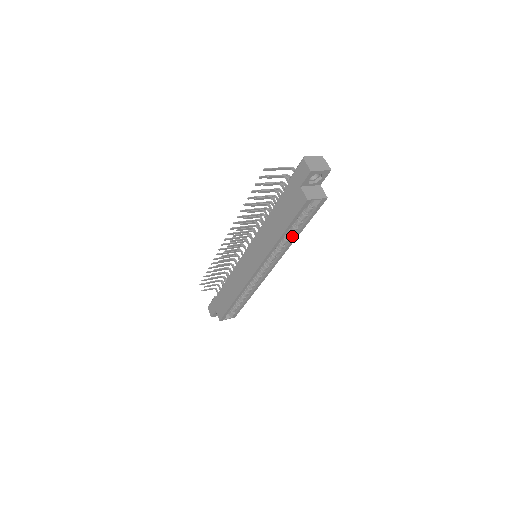
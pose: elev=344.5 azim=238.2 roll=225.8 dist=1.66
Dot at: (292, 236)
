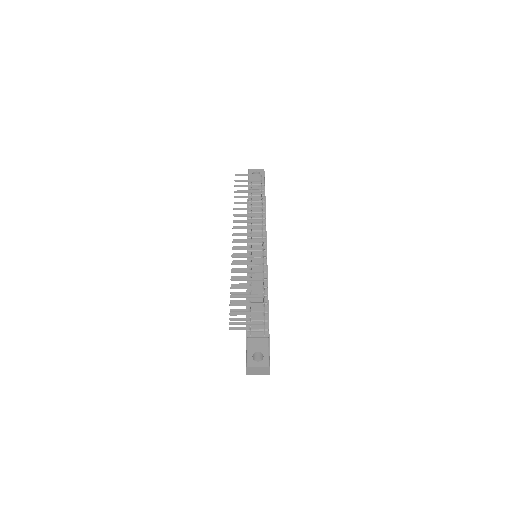
Dot at: occluded
